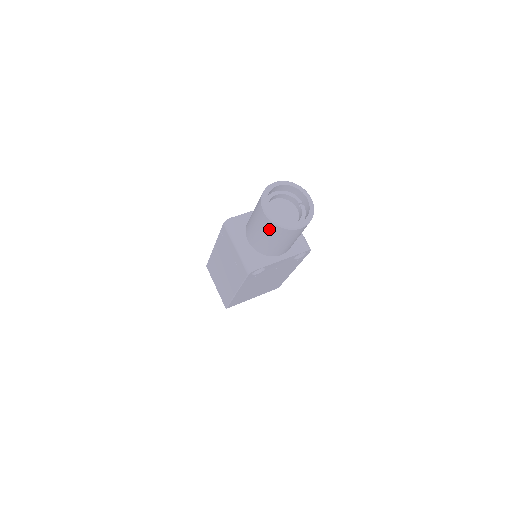
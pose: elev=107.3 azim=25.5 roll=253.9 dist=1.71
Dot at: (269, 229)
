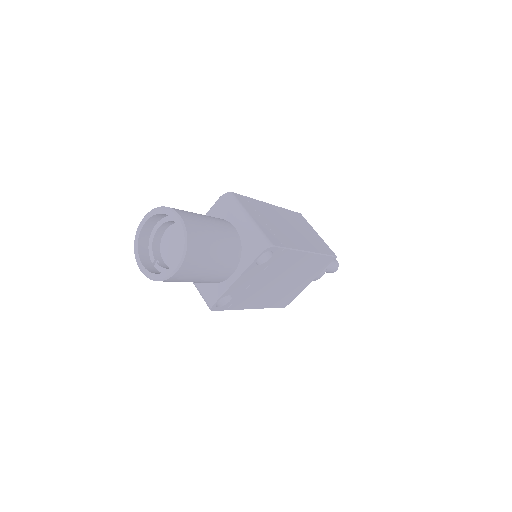
Dot at: occluded
